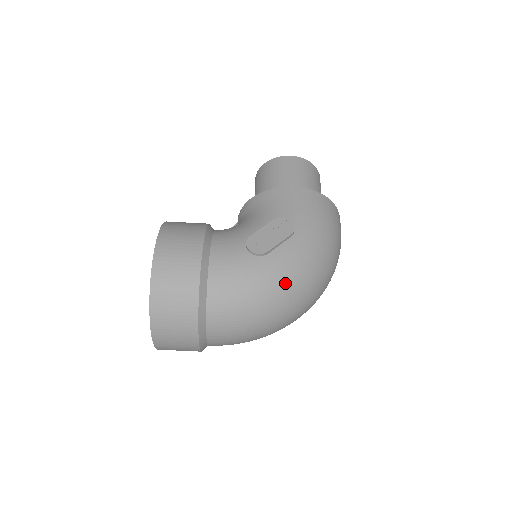
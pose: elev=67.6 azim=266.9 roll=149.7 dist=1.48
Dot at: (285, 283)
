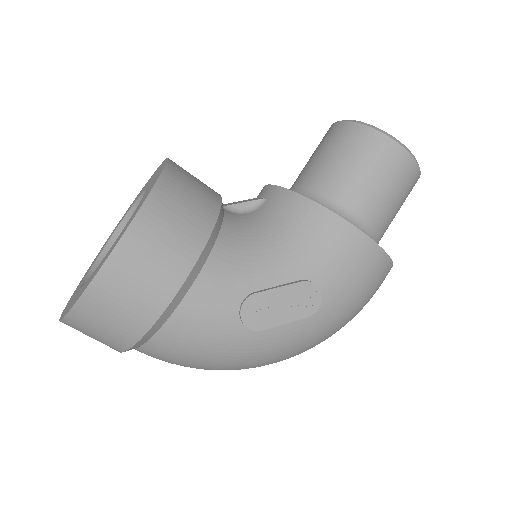
Dot at: (256, 361)
